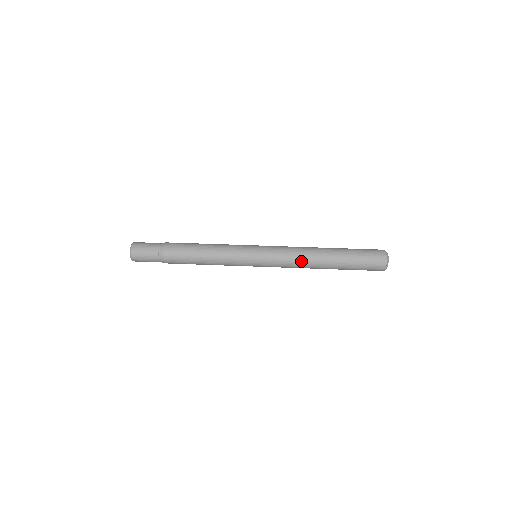
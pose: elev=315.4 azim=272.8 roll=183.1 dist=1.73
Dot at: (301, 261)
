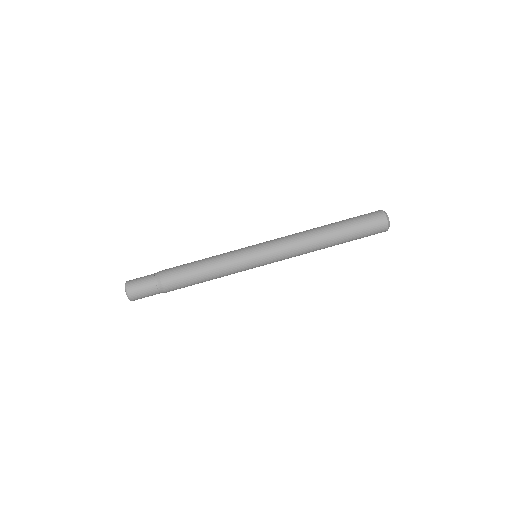
Dot at: (304, 251)
